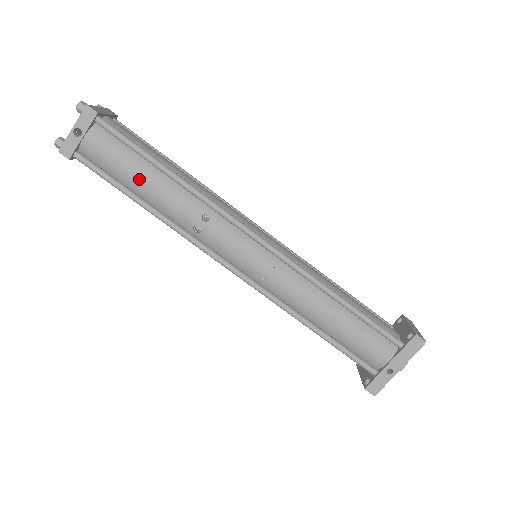
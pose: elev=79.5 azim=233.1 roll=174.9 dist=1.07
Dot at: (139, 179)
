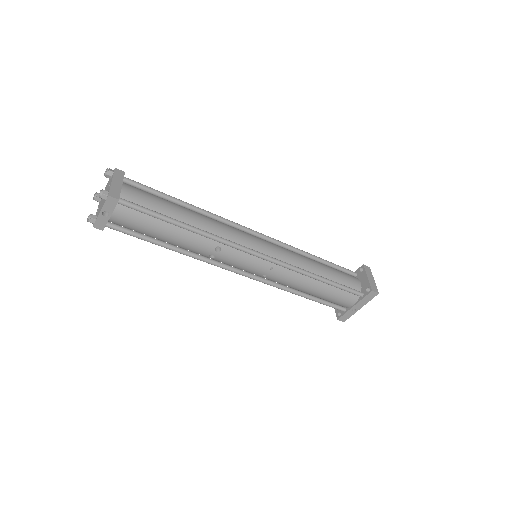
Dot at: (162, 235)
